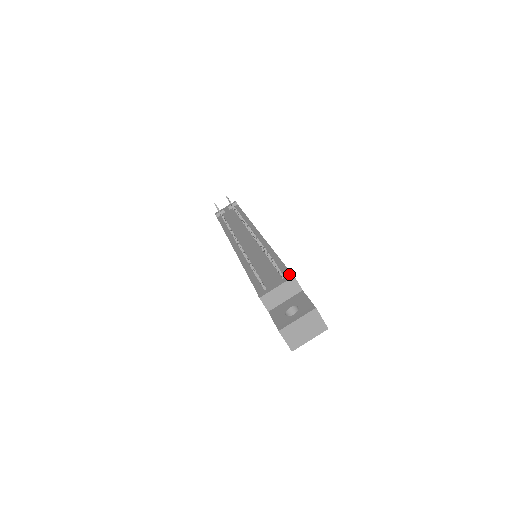
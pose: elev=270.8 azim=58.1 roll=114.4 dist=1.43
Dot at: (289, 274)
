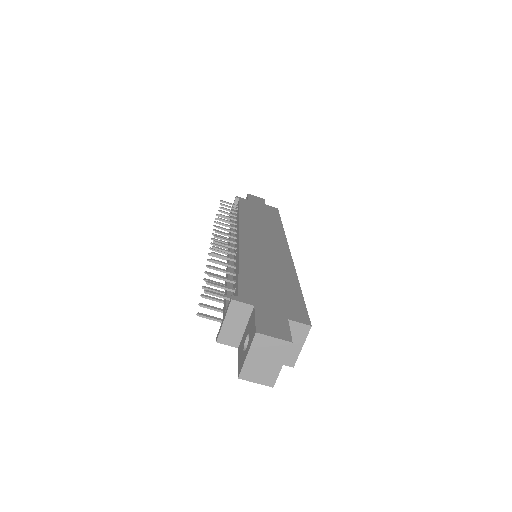
Dot at: (237, 293)
